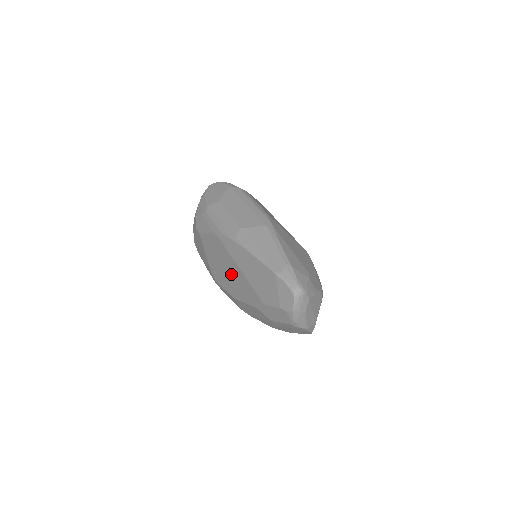
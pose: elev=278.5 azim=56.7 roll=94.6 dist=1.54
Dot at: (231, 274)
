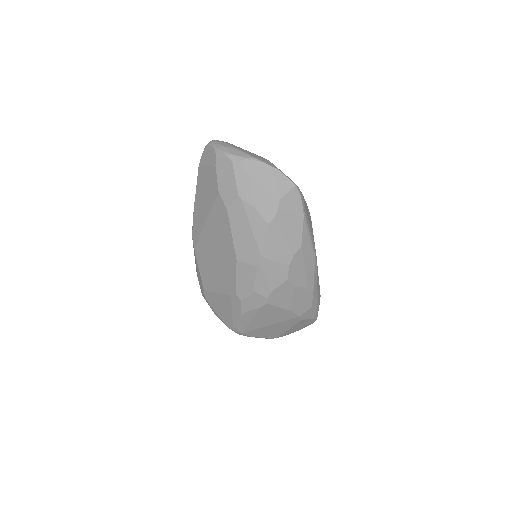
Dot at: (216, 246)
